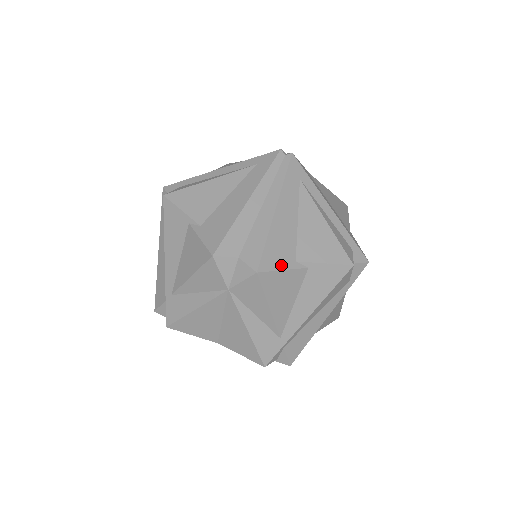
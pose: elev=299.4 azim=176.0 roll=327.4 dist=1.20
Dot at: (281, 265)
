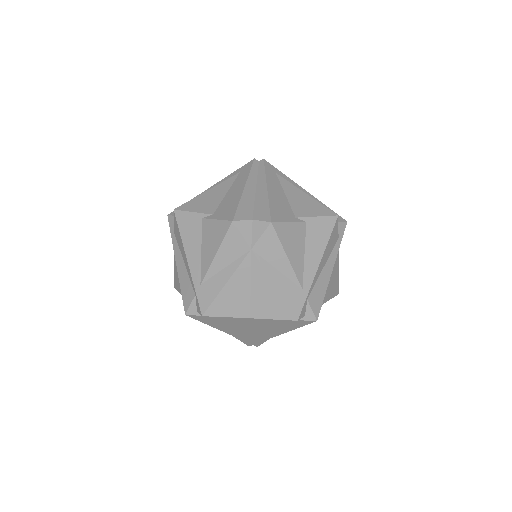
Dot at: (286, 219)
